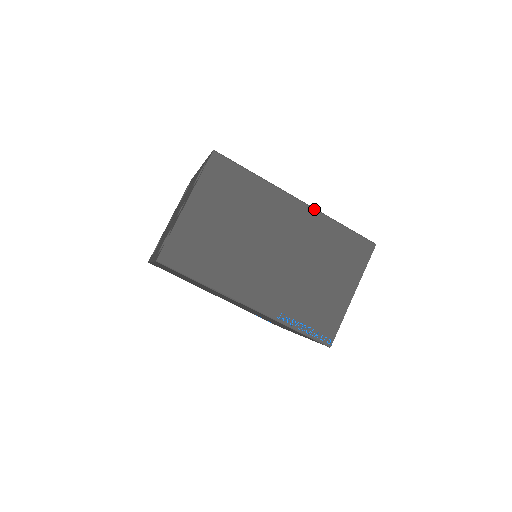
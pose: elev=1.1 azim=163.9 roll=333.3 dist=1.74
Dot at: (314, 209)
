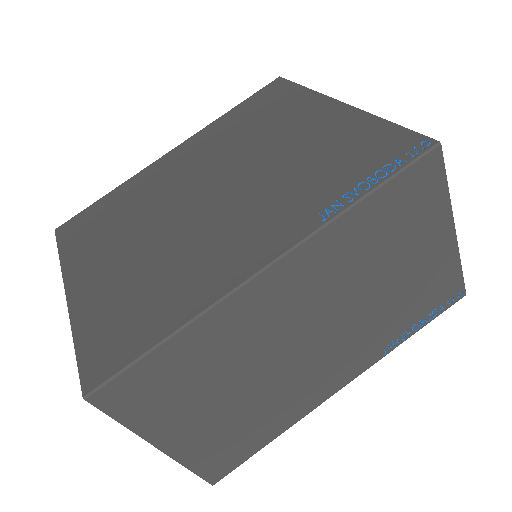
Dot at: (303, 244)
